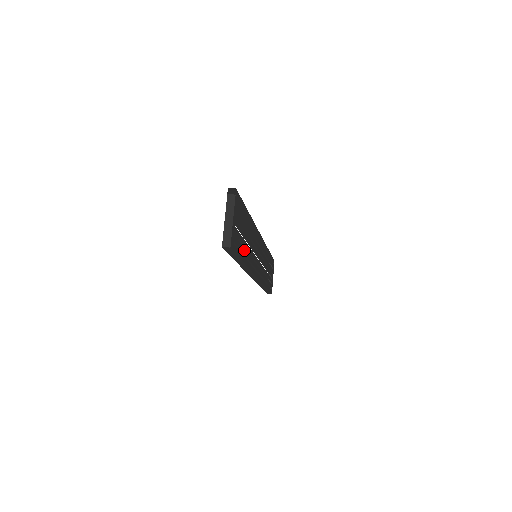
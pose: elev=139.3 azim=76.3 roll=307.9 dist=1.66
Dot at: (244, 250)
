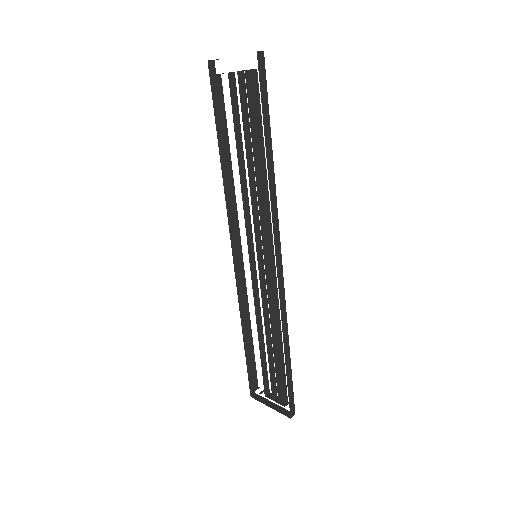
Dot at: (260, 143)
